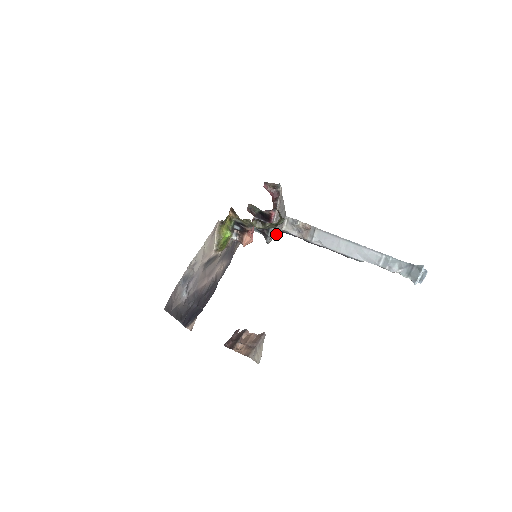
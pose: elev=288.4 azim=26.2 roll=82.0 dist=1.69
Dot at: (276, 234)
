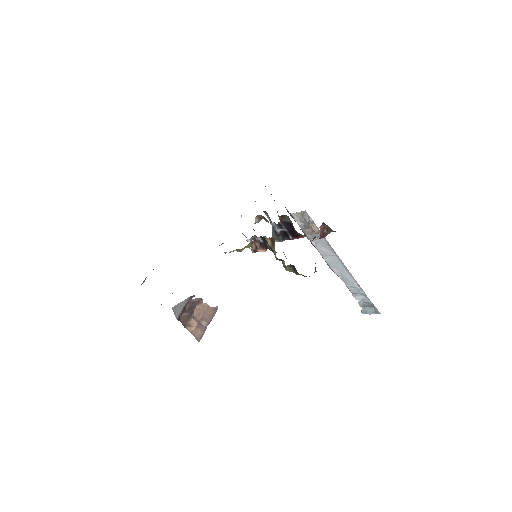
Dot at: occluded
